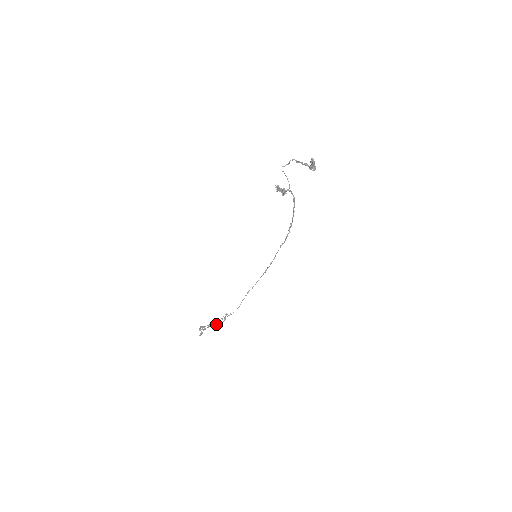
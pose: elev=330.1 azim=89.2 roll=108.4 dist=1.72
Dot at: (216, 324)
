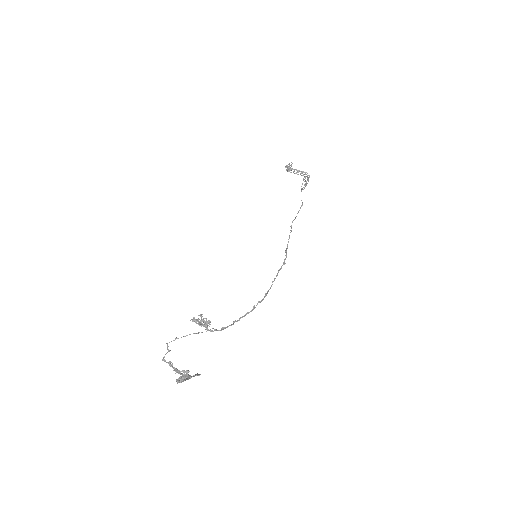
Dot at: (306, 174)
